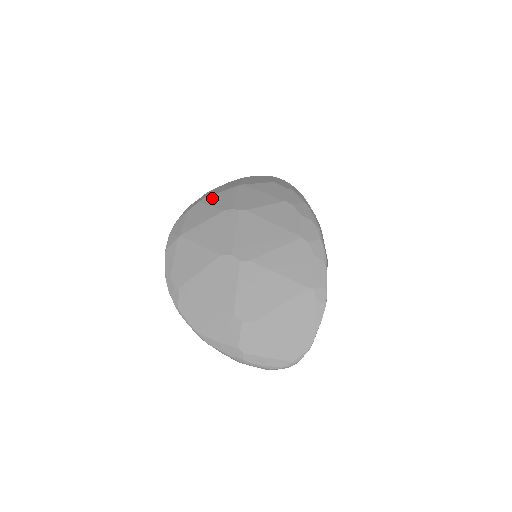
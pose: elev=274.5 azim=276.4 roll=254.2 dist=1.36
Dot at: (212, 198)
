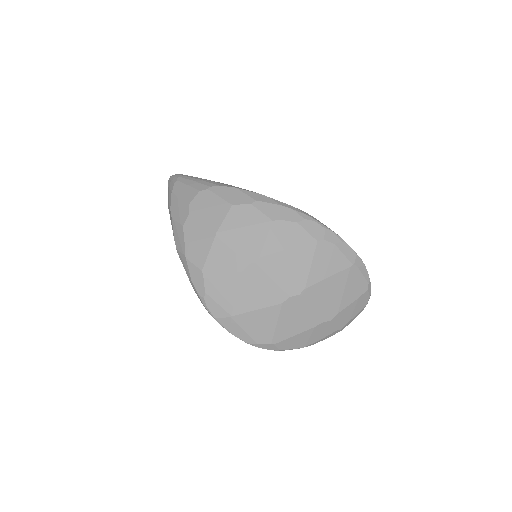
Dot at: (211, 266)
